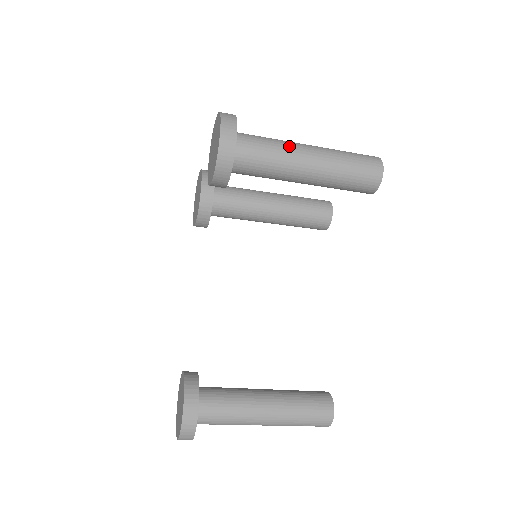
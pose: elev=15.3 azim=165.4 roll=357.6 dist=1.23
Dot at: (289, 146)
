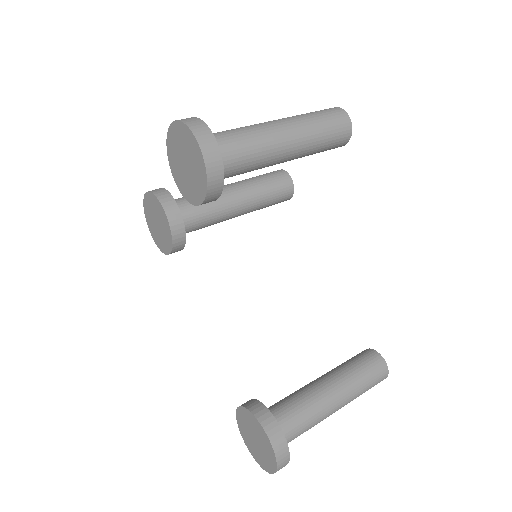
Dot at: (261, 129)
